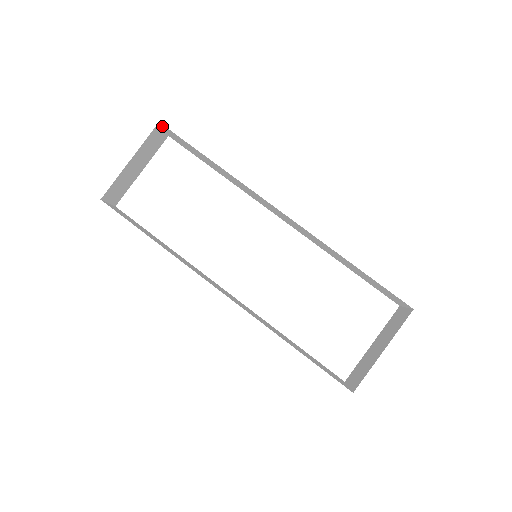
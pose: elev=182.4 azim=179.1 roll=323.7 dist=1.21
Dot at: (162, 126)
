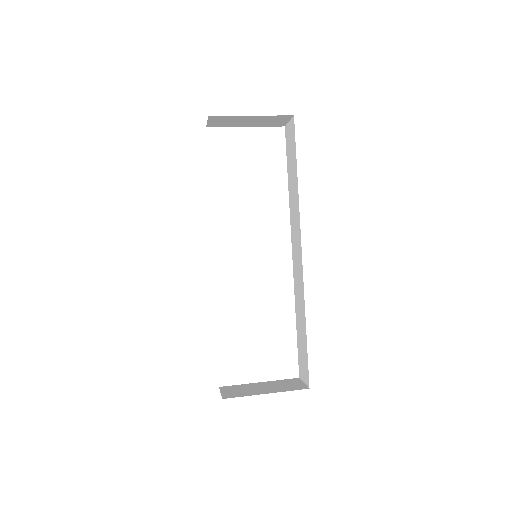
Dot at: (292, 119)
